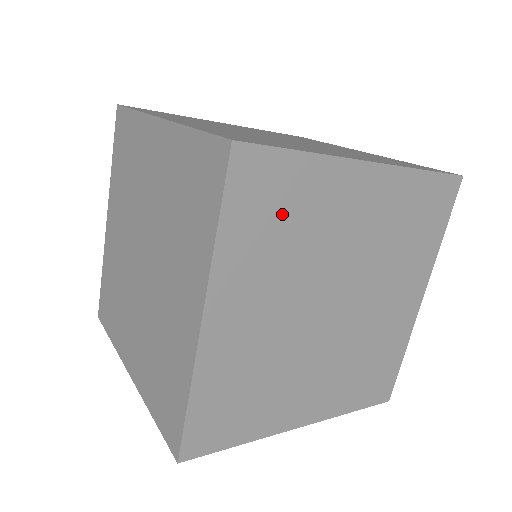
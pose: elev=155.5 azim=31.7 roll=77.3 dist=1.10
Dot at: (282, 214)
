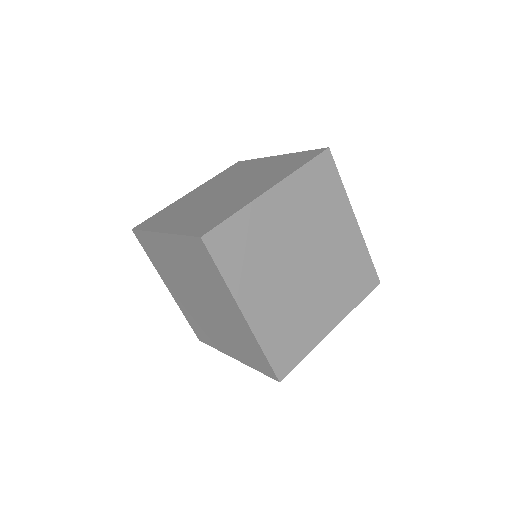
Dot at: (245, 246)
